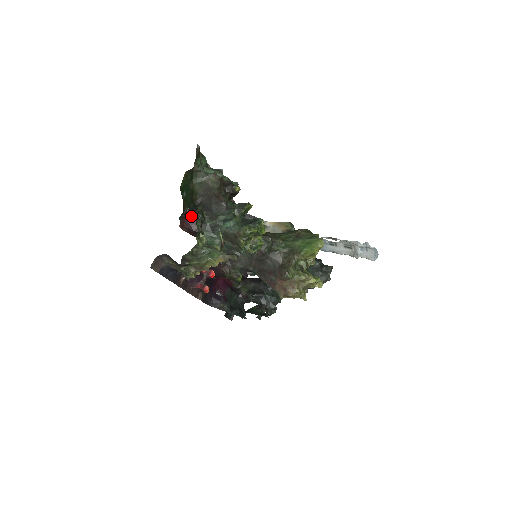
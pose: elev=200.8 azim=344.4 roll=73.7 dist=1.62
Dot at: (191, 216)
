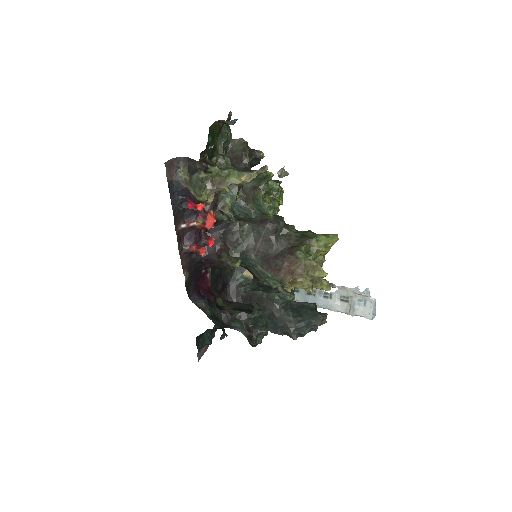
Dot at: occluded
